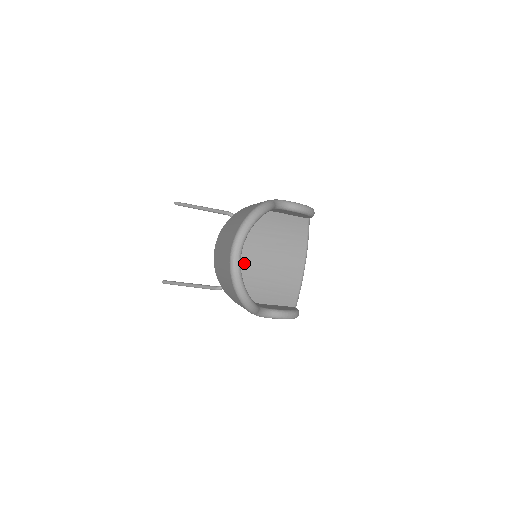
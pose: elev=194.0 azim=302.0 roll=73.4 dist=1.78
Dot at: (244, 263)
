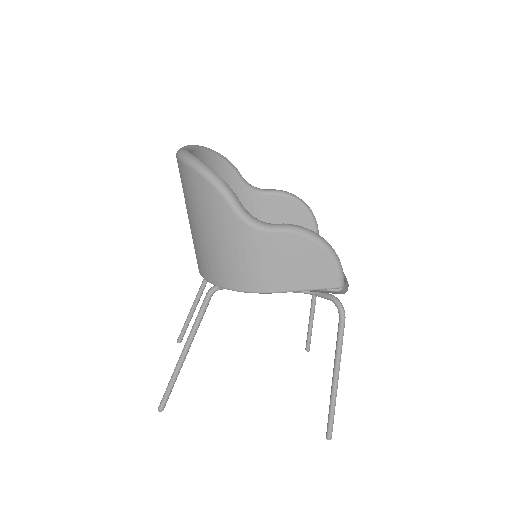
Dot at: occluded
